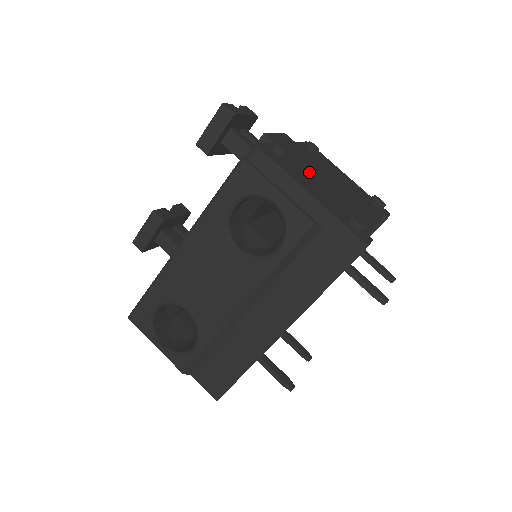
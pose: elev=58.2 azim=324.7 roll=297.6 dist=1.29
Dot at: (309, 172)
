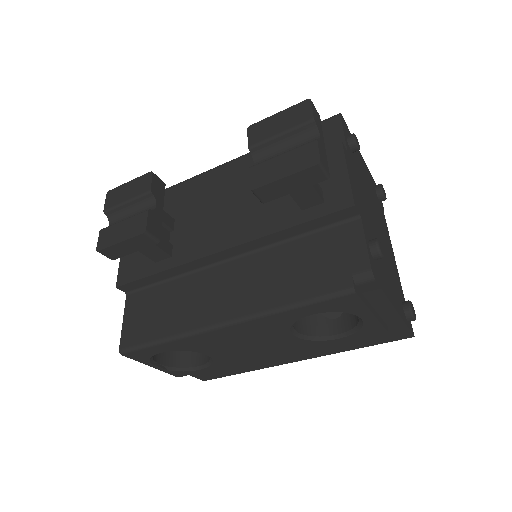
Dot at: occluded
